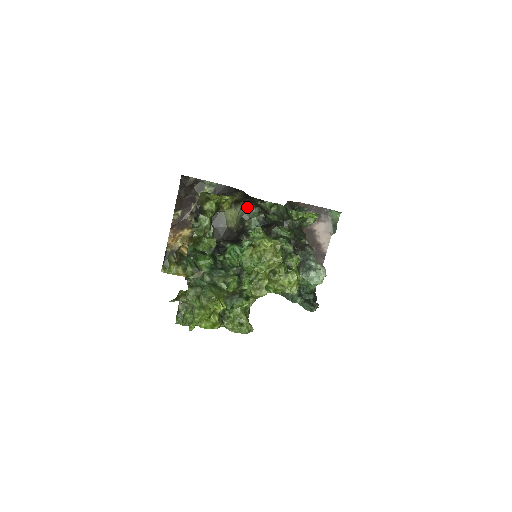
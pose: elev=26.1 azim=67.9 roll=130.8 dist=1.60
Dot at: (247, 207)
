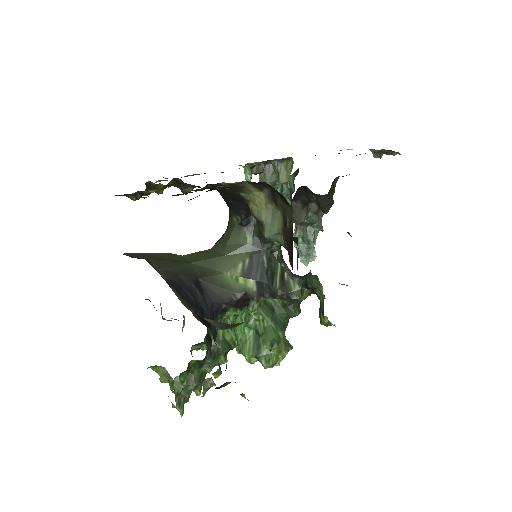
Dot at: (282, 242)
